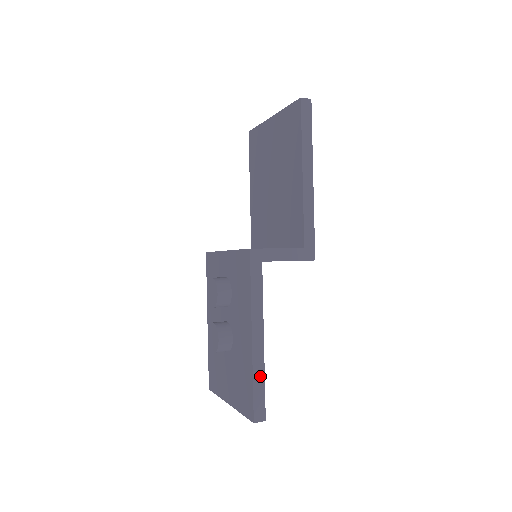
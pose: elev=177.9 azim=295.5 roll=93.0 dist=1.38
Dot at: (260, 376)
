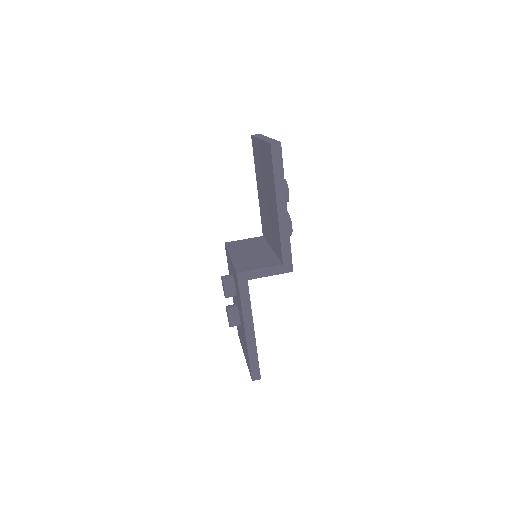
Dot at: (254, 353)
